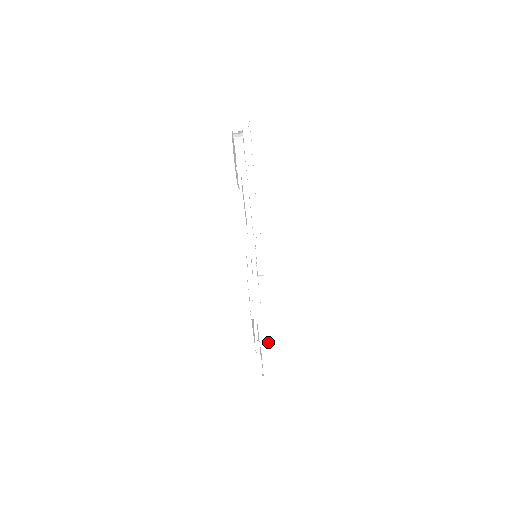
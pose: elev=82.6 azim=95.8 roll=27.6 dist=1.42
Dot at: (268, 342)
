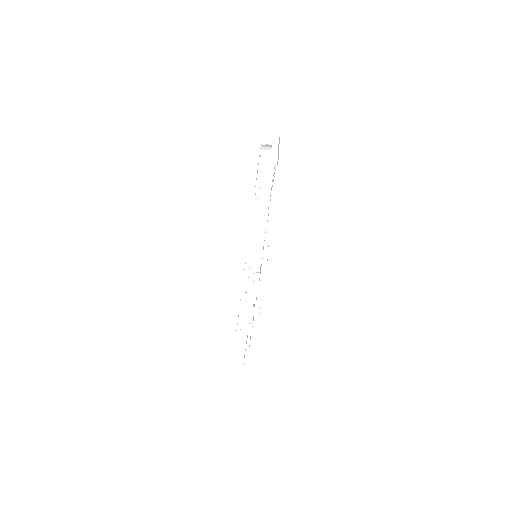
Dot at: (248, 335)
